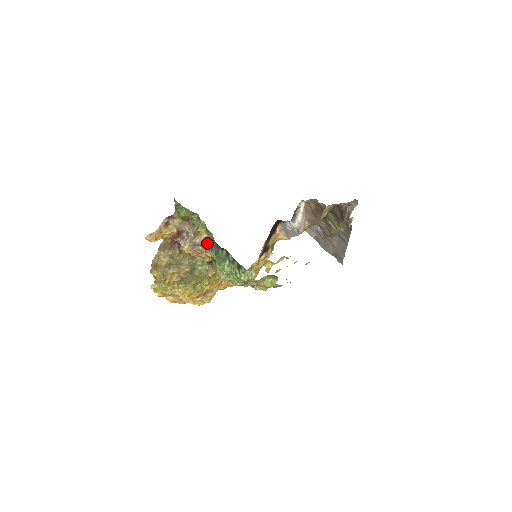
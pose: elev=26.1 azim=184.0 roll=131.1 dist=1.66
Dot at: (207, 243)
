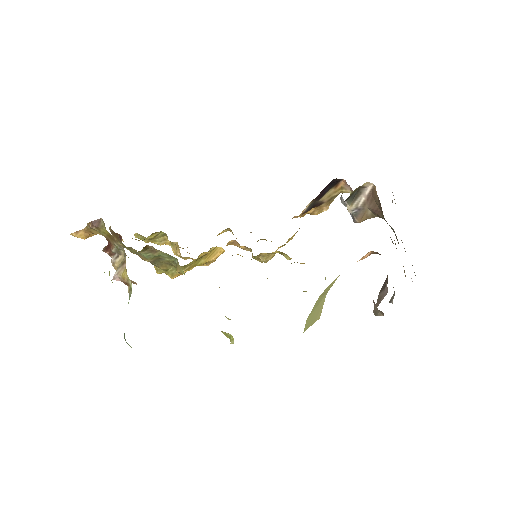
Dot at: (129, 285)
